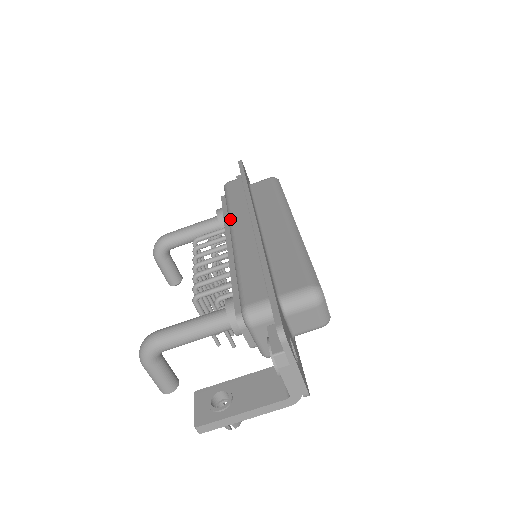
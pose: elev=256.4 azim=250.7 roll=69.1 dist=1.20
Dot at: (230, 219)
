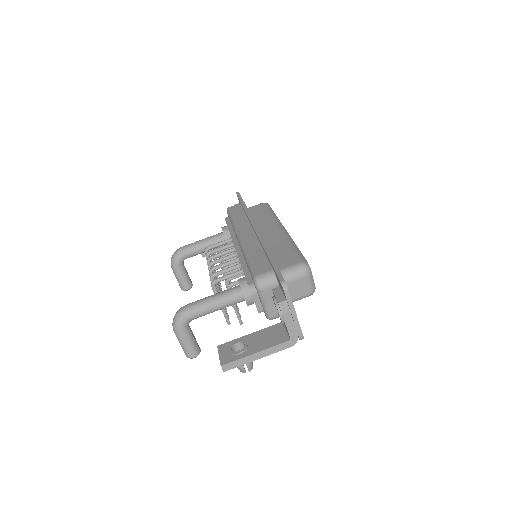
Dot at: (236, 229)
